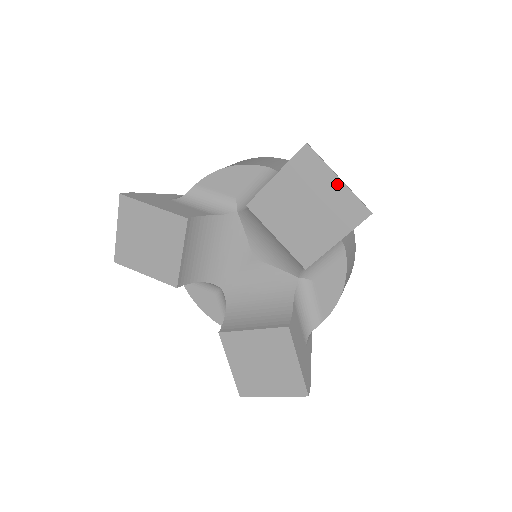
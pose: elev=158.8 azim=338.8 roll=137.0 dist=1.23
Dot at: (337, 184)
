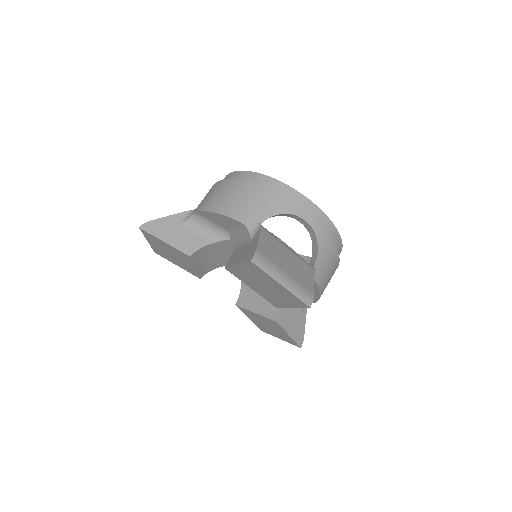
Dot at: (281, 286)
